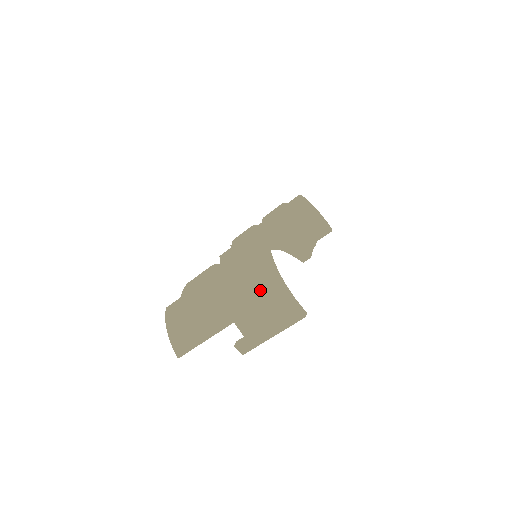
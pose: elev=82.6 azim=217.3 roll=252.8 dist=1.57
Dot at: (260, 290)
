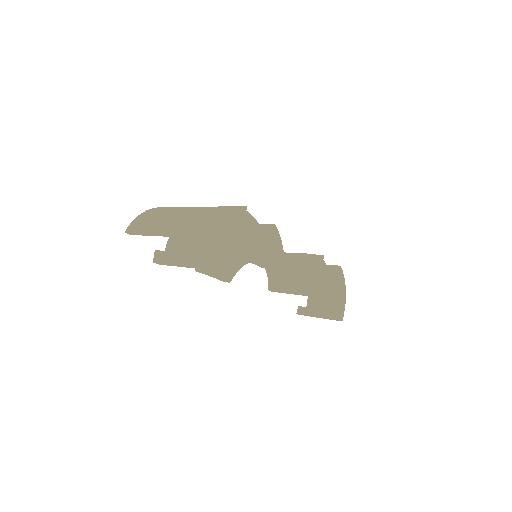
Dot at: (203, 226)
